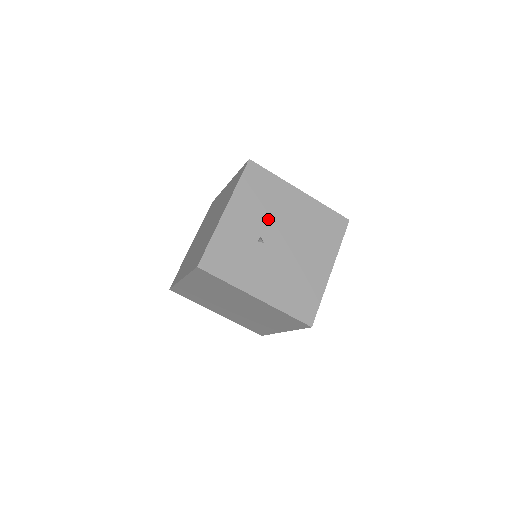
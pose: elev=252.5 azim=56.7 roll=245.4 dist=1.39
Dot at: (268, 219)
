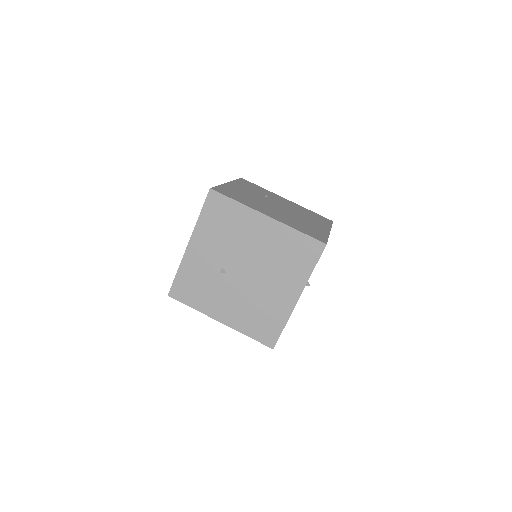
Dot at: (230, 250)
